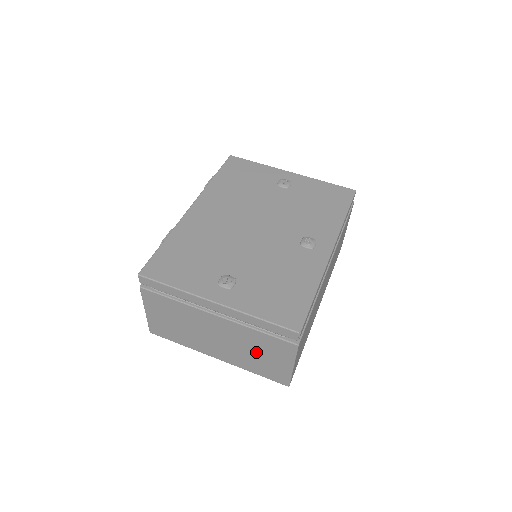
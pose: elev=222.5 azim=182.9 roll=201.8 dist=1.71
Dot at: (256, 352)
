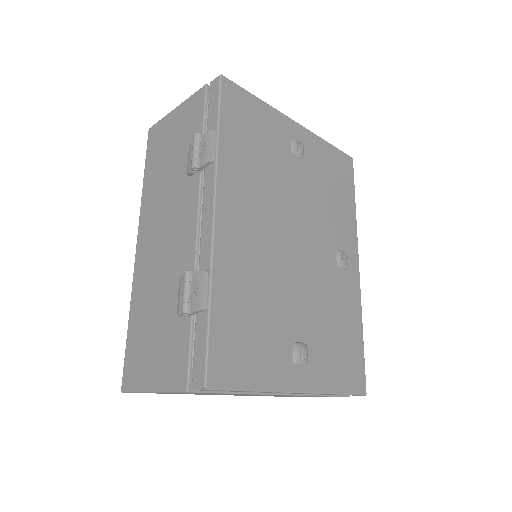
Dot at: occluded
